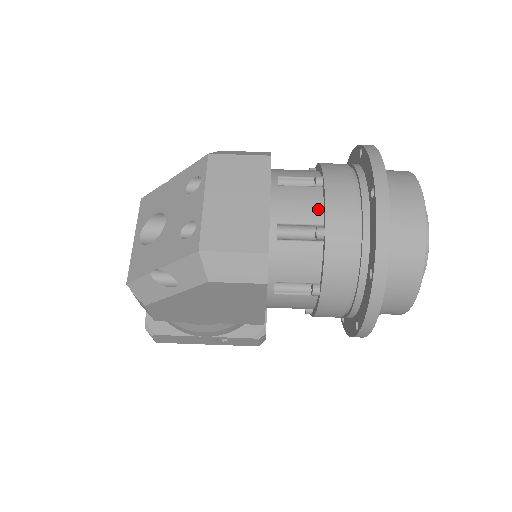
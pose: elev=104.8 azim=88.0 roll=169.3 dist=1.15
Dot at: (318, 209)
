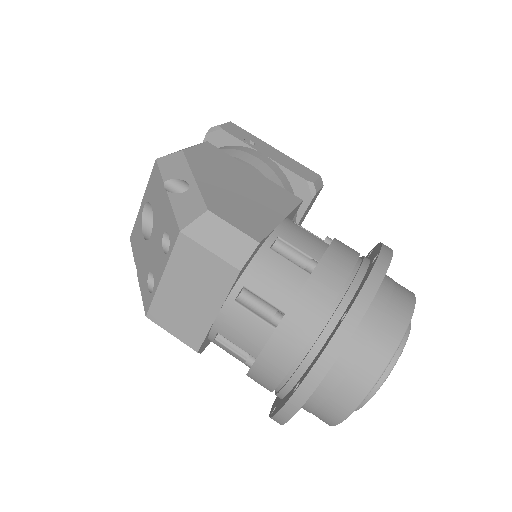
Dot at: (256, 347)
